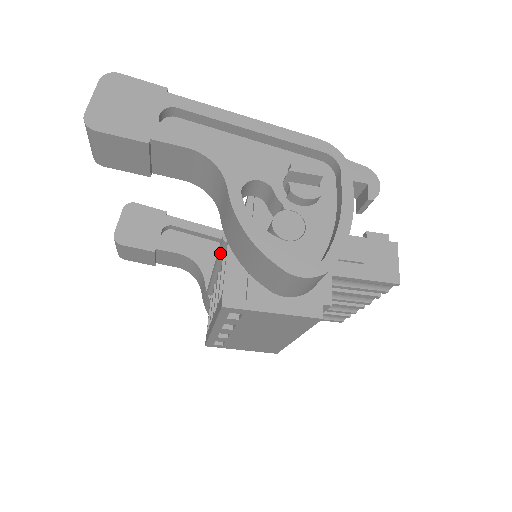
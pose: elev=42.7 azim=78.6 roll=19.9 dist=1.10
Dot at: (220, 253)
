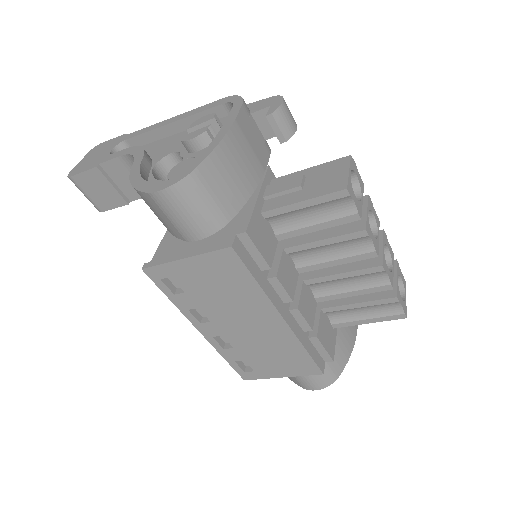
Dot at: occluded
